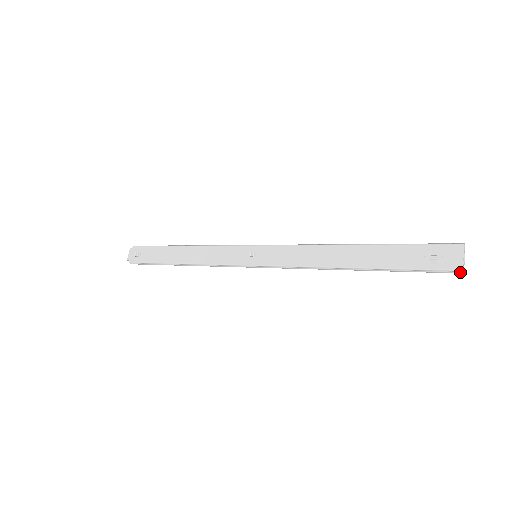
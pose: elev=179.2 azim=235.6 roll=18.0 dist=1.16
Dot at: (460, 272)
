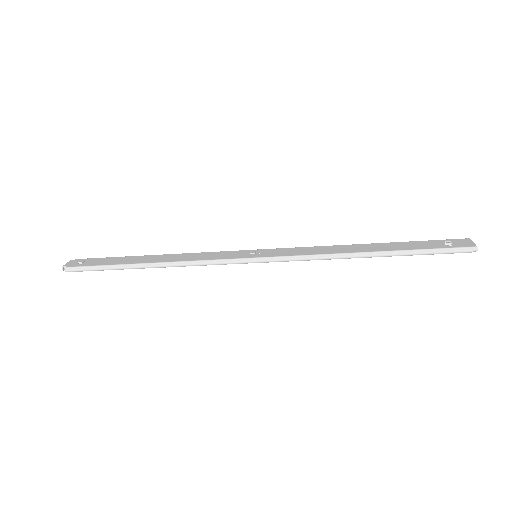
Dot at: (475, 249)
